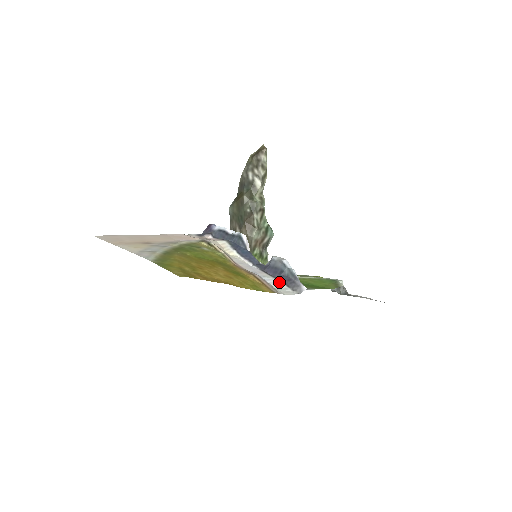
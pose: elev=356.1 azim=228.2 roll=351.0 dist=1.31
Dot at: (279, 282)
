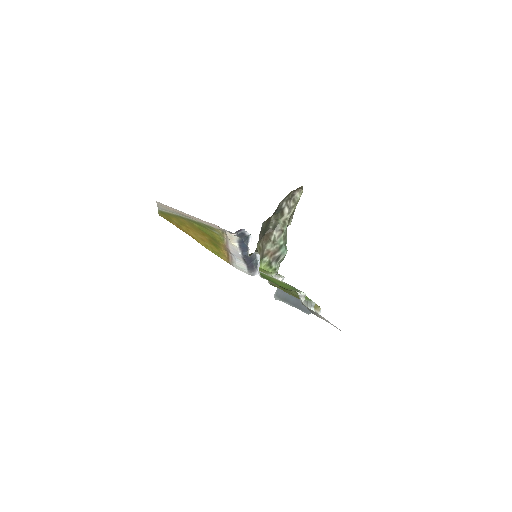
Dot at: (244, 265)
